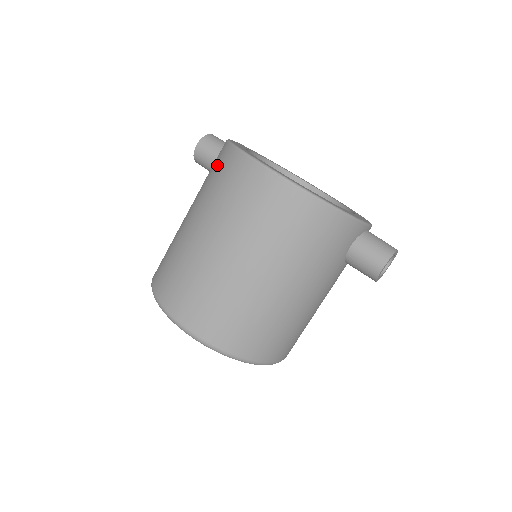
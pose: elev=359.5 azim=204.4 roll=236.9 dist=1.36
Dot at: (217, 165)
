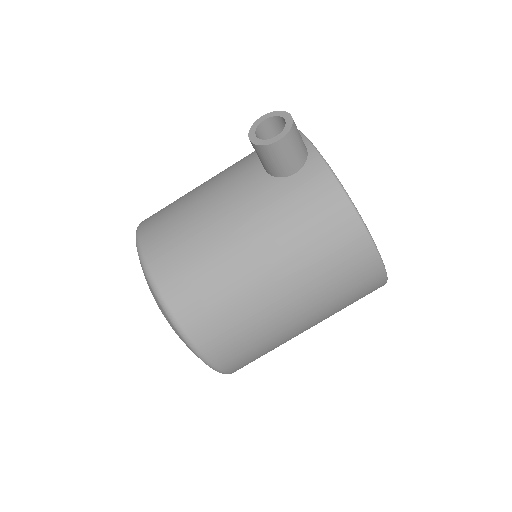
Dot at: (330, 228)
